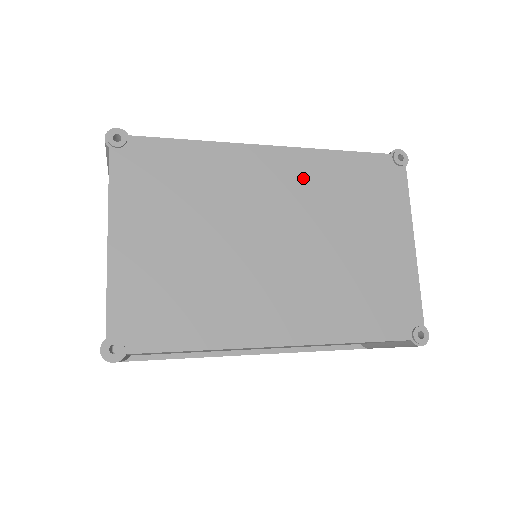
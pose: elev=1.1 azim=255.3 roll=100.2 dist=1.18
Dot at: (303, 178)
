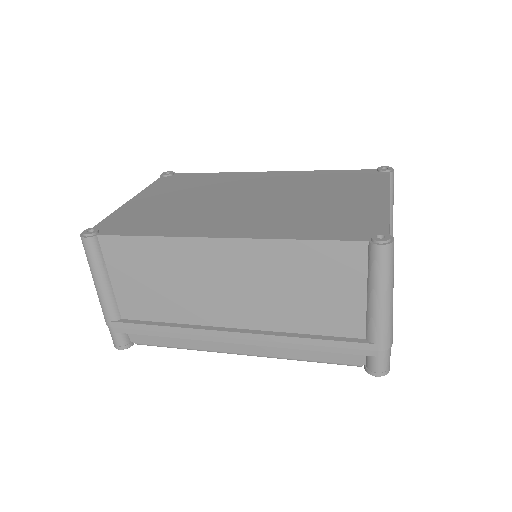
Dot at: (289, 179)
